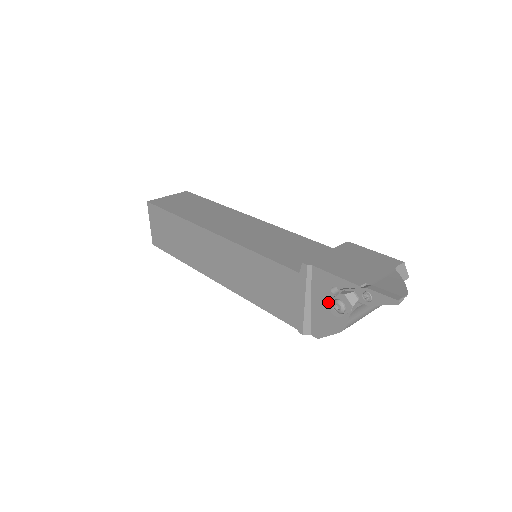
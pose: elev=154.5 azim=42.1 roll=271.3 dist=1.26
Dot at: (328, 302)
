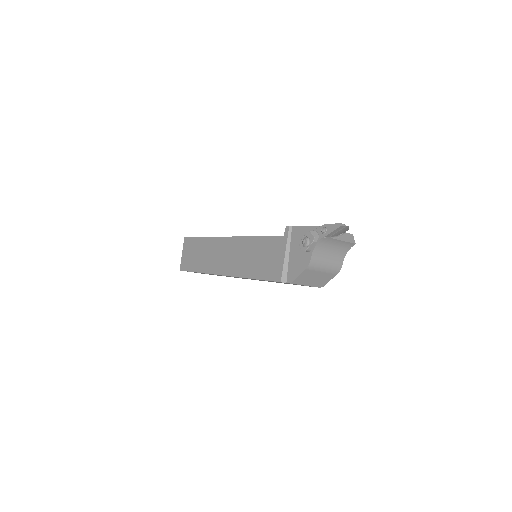
Dot at: (300, 242)
